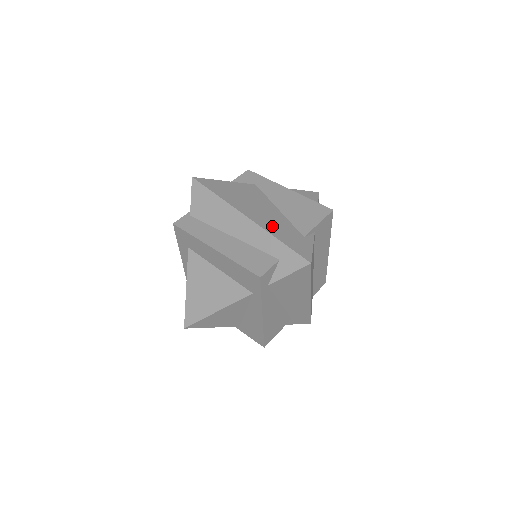
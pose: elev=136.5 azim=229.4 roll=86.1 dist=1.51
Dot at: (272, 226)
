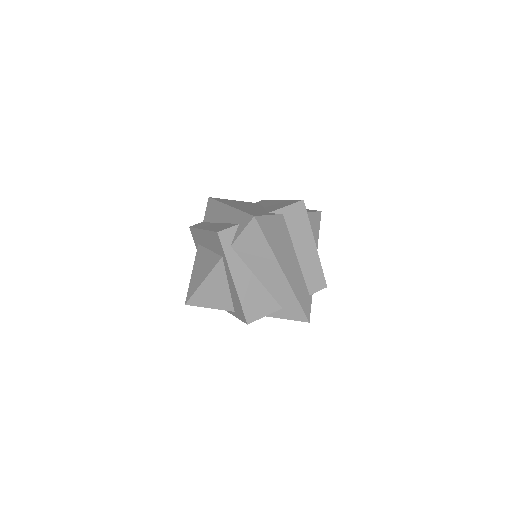
Dot at: (245, 208)
